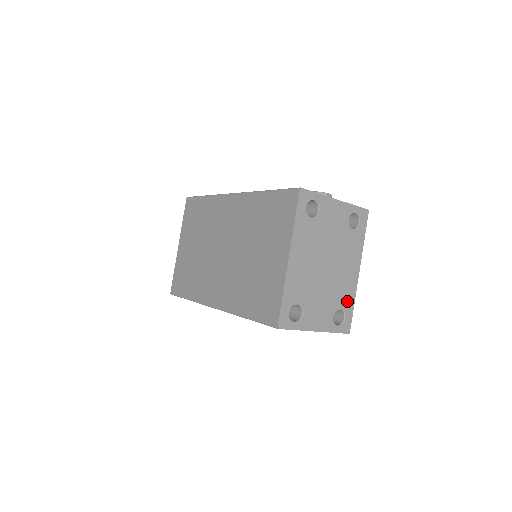
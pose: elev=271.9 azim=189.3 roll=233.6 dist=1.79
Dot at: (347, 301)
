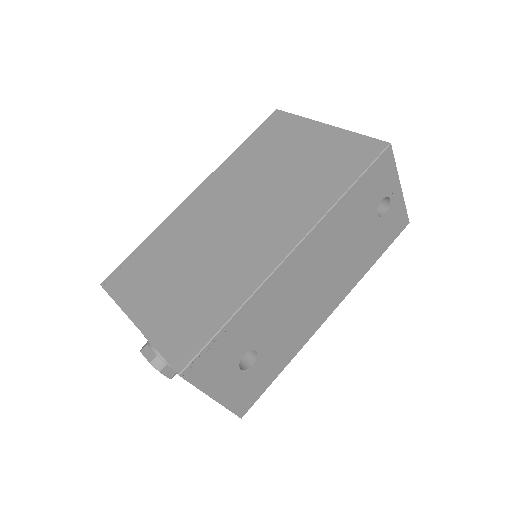
Dot at: occluded
